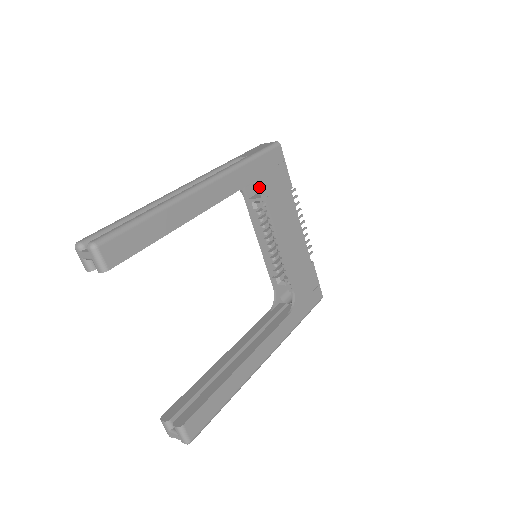
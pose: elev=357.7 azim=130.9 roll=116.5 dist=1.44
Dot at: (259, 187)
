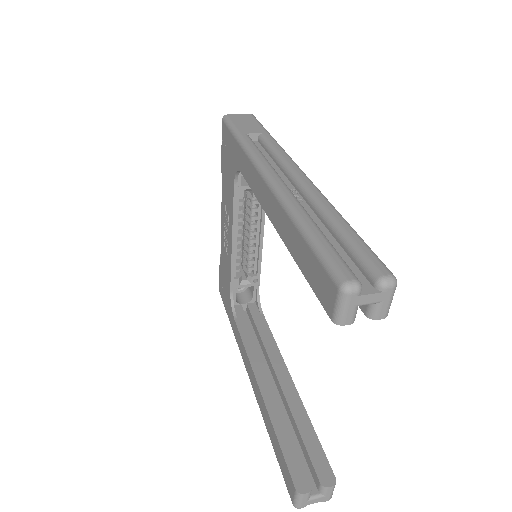
Dot at: occluded
